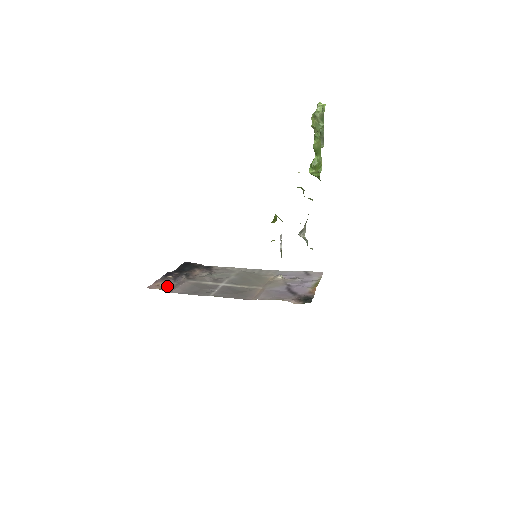
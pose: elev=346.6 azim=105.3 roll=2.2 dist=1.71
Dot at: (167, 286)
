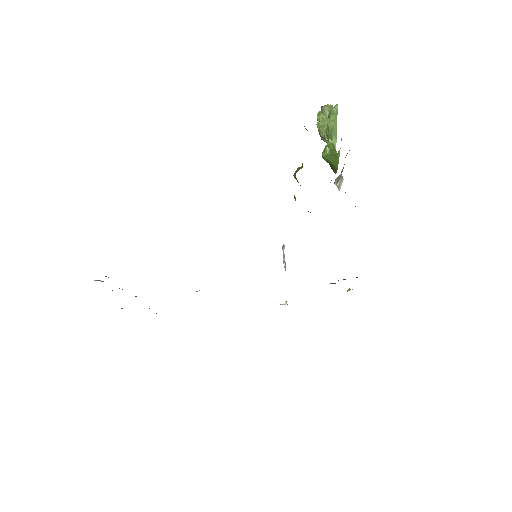
Dot at: occluded
